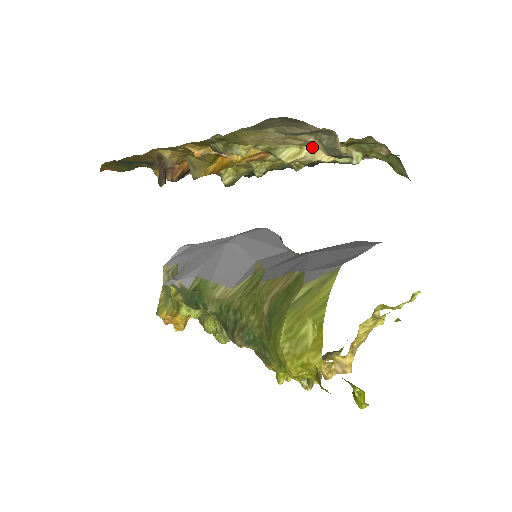
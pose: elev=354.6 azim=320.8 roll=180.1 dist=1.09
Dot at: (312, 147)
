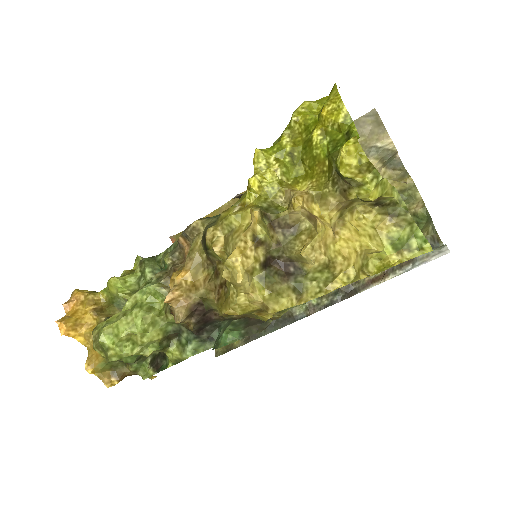
Dot at: occluded
